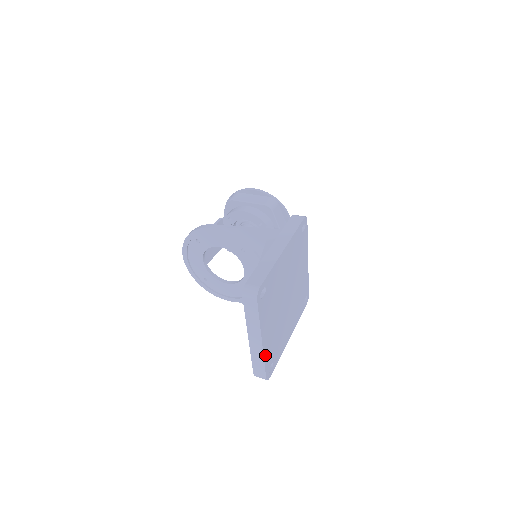
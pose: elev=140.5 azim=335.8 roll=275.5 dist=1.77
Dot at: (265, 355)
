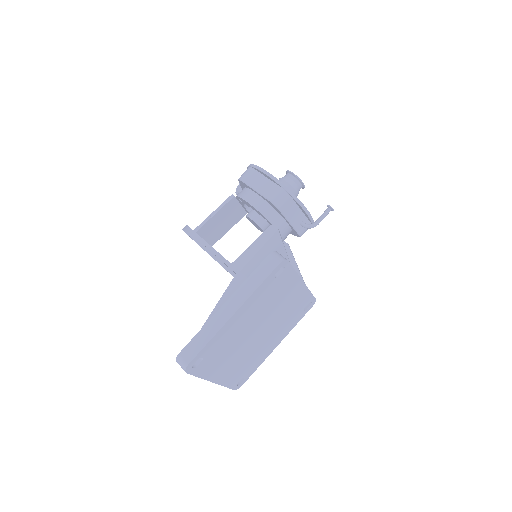
Dot at: (225, 383)
